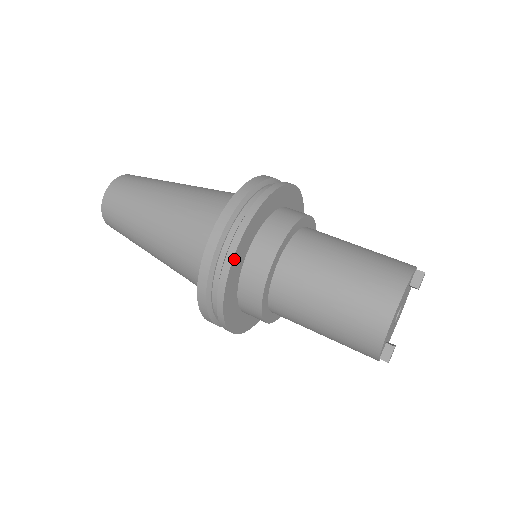
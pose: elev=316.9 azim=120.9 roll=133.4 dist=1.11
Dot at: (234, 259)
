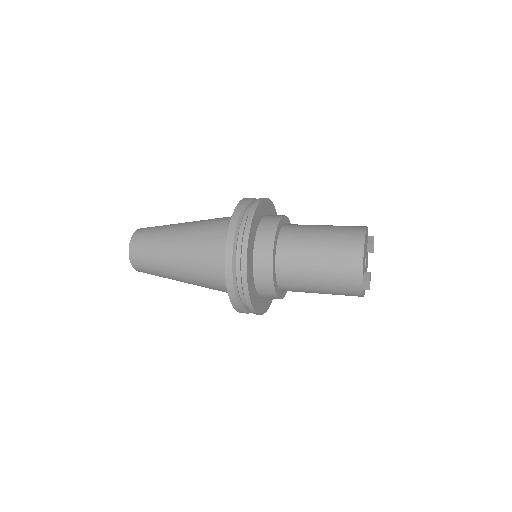
Dot at: (254, 215)
